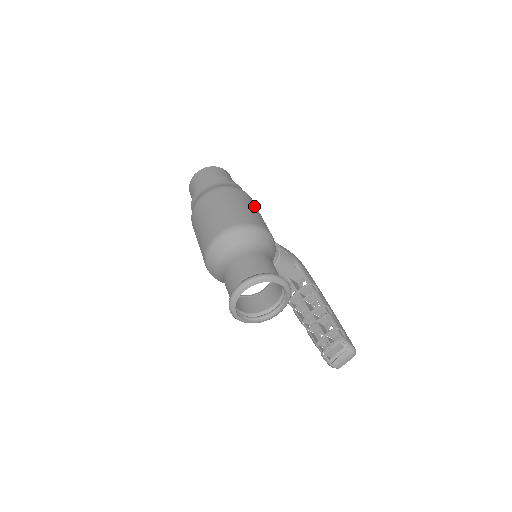
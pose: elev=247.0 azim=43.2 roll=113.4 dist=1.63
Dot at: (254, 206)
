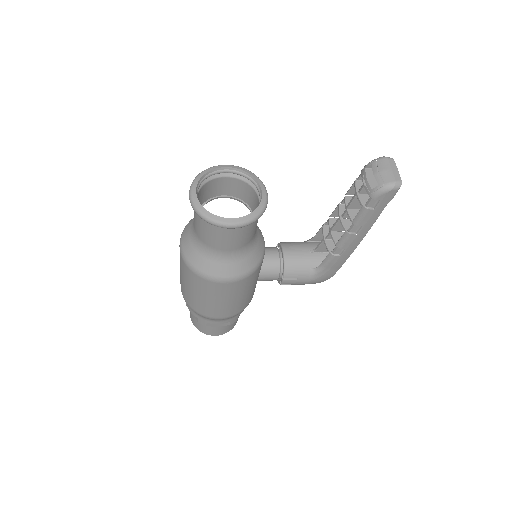
Dot at: occluded
